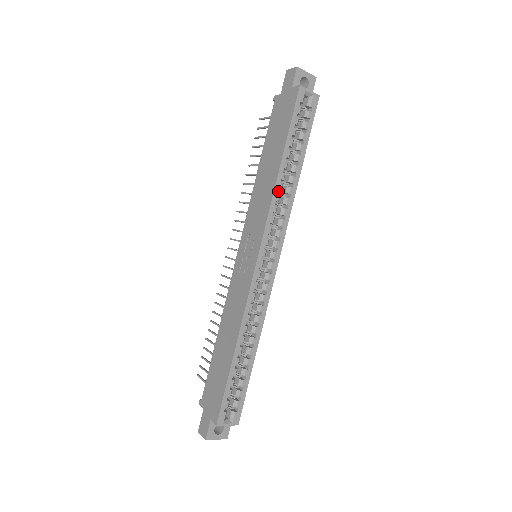
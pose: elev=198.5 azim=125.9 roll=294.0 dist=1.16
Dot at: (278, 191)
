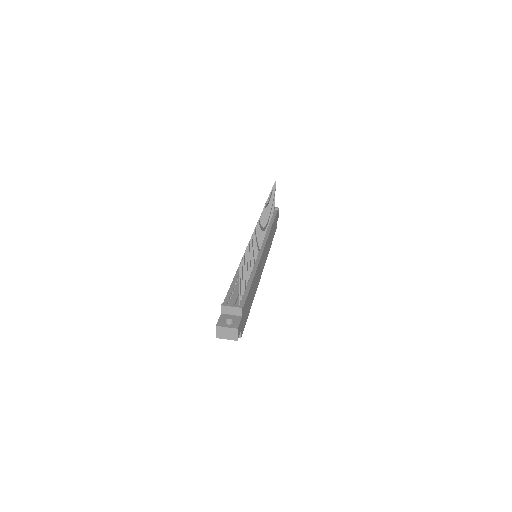
Dot at: occluded
